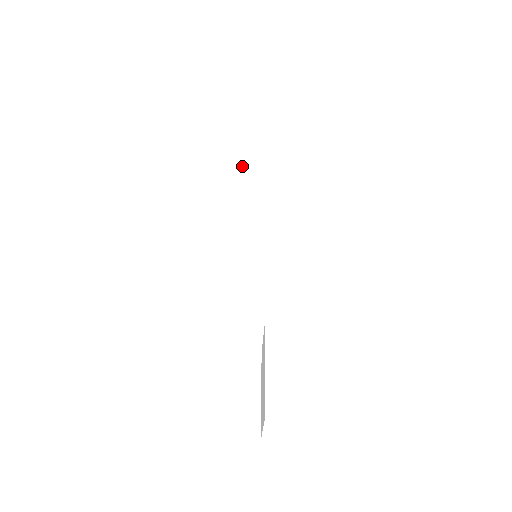
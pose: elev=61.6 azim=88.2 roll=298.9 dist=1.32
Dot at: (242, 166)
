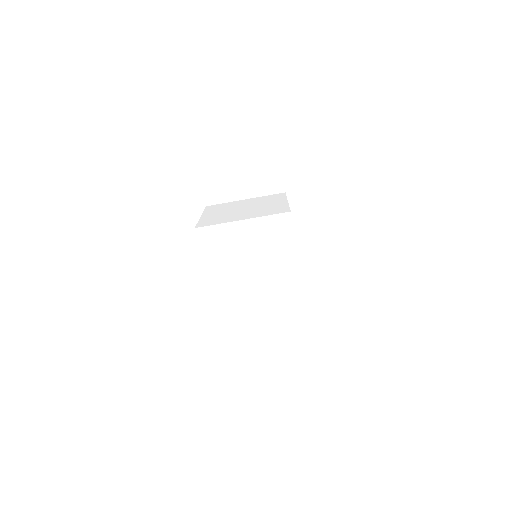
Dot at: (232, 235)
